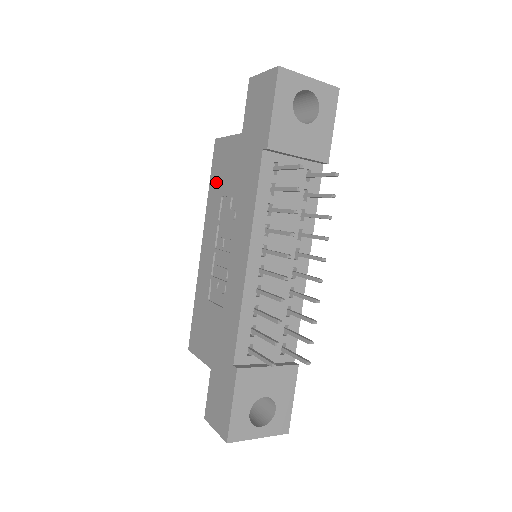
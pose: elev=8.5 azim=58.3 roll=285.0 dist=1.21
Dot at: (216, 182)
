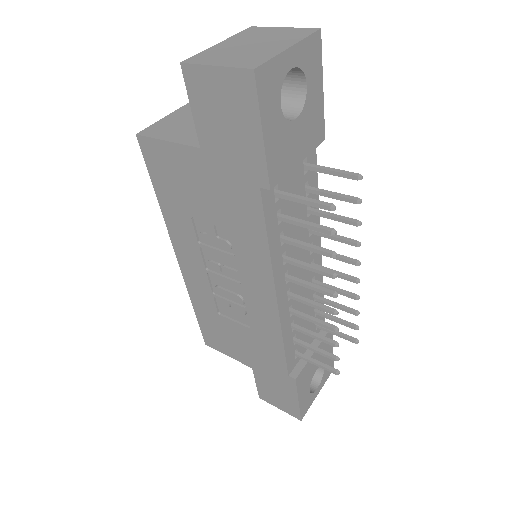
Dot at: (170, 196)
